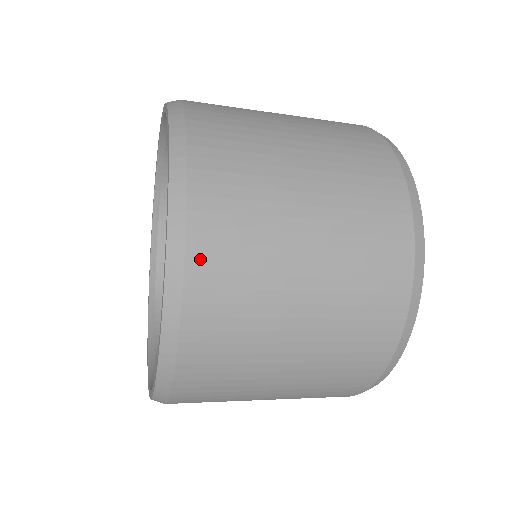
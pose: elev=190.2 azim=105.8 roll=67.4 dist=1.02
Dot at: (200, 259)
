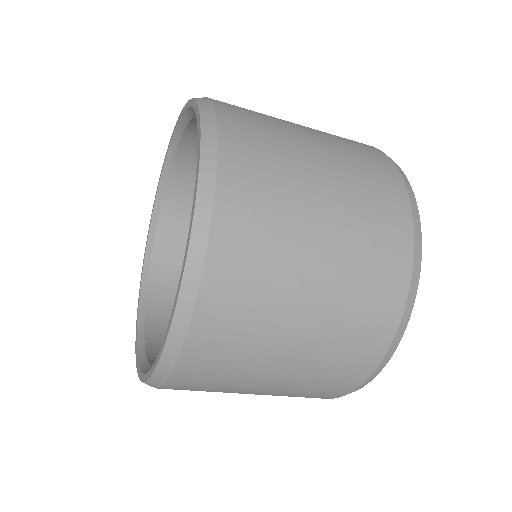
Dot at: (206, 317)
